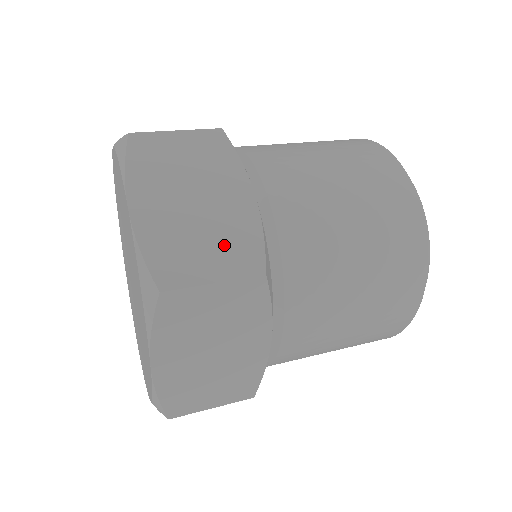
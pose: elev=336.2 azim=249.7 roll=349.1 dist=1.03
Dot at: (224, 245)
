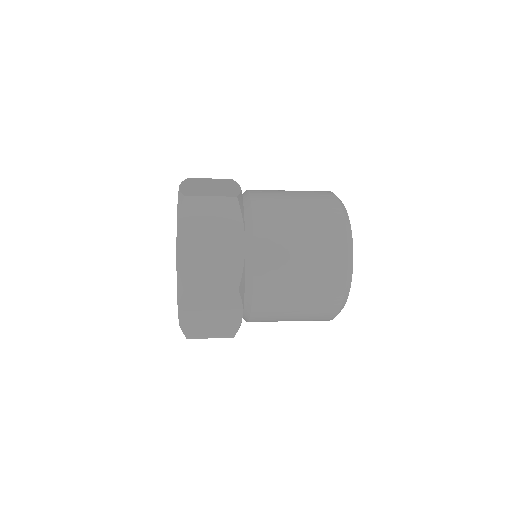
Dot at: (219, 192)
